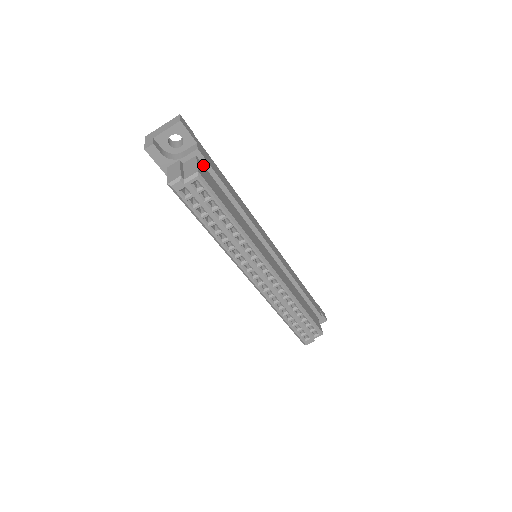
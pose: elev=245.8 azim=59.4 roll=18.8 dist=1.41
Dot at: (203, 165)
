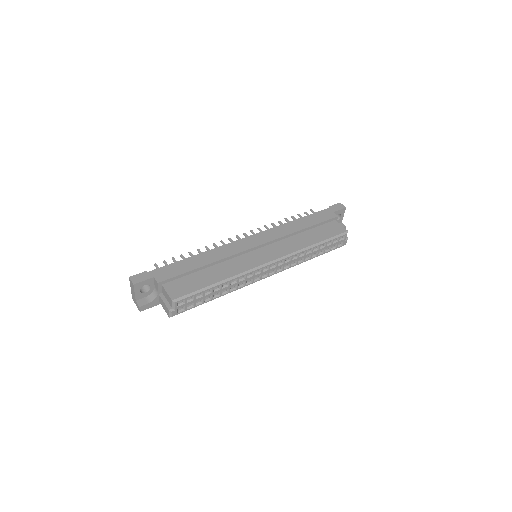
Dot at: (170, 281)
